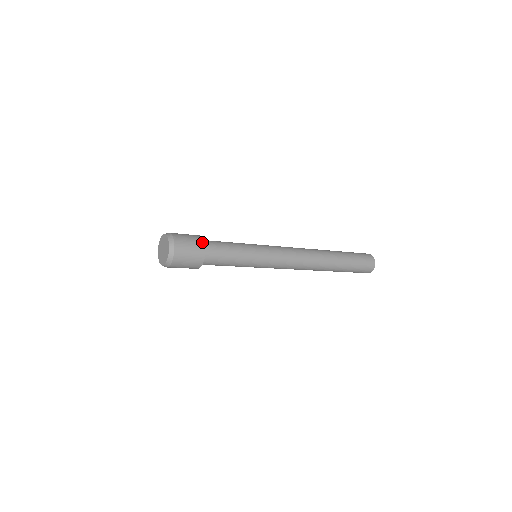
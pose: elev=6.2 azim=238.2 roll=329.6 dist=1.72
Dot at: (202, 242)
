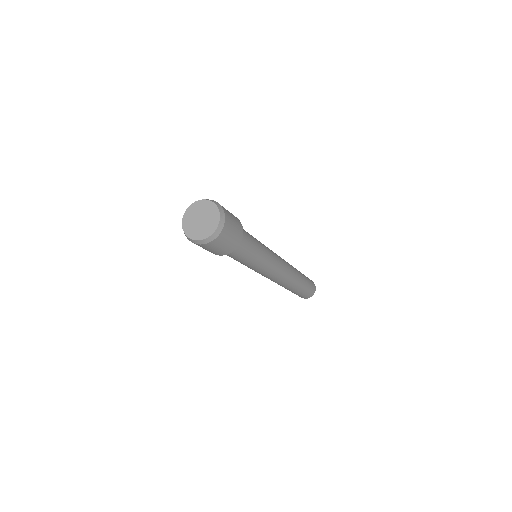
Dot at: occluded
